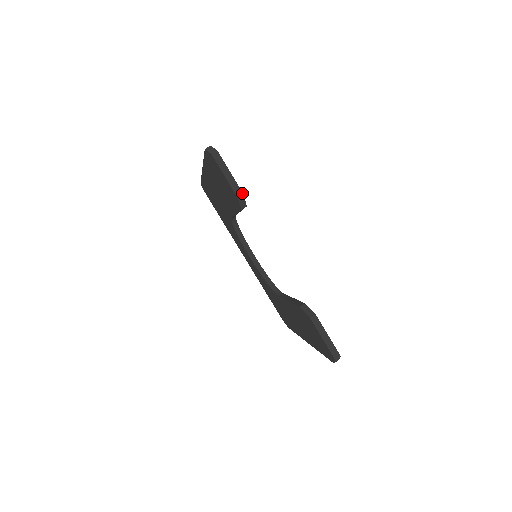
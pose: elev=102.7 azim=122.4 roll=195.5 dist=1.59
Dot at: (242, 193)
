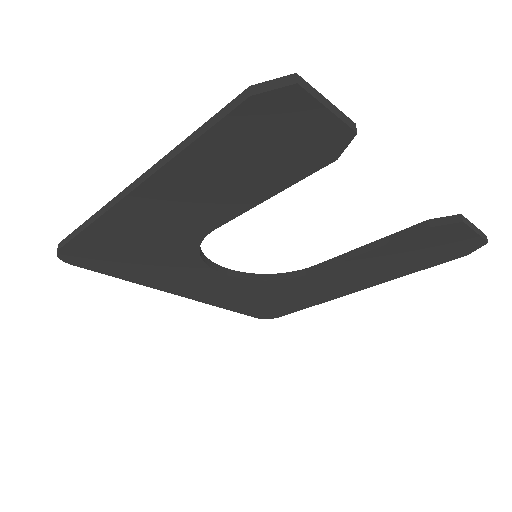
Dot at: (353, 123)
